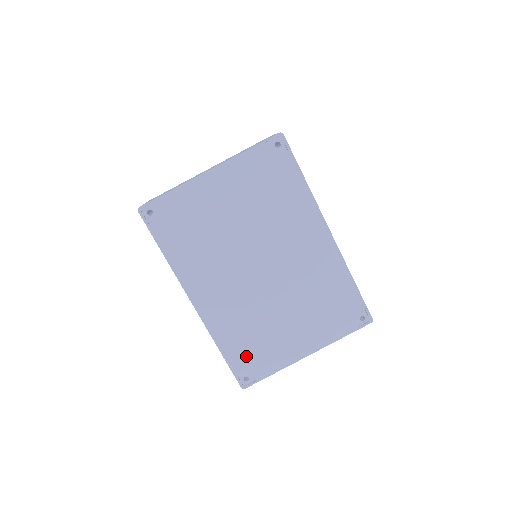
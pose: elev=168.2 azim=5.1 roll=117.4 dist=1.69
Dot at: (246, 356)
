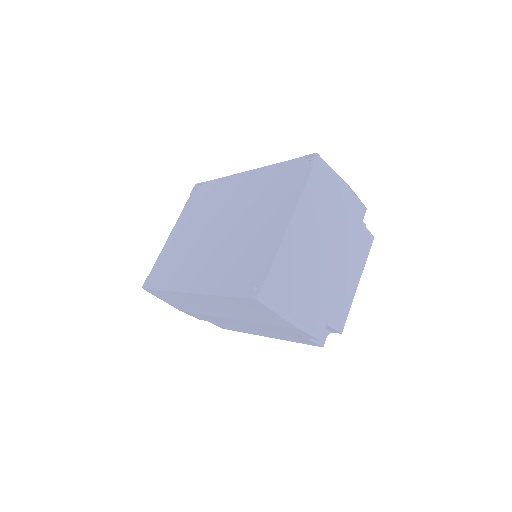
Dot at: (243, 277)
